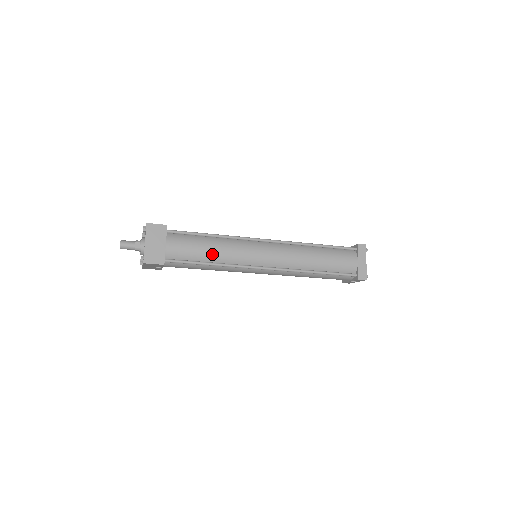
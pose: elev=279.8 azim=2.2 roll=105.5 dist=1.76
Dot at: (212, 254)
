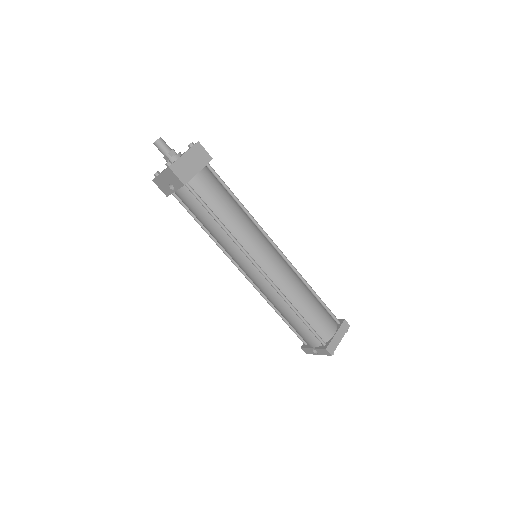
Dot at: (229, 216)
